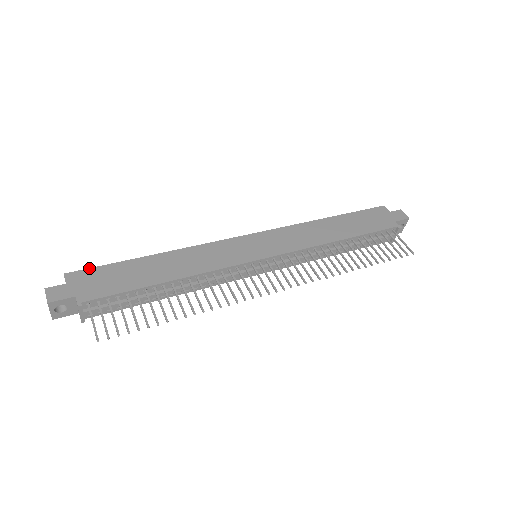
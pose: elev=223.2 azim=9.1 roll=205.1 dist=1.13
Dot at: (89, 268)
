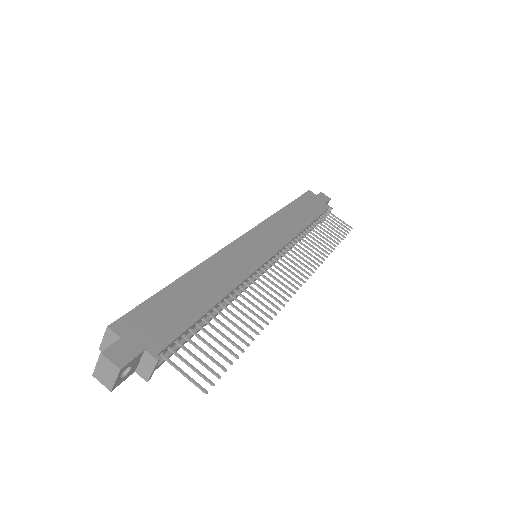
Dot at: occluded
